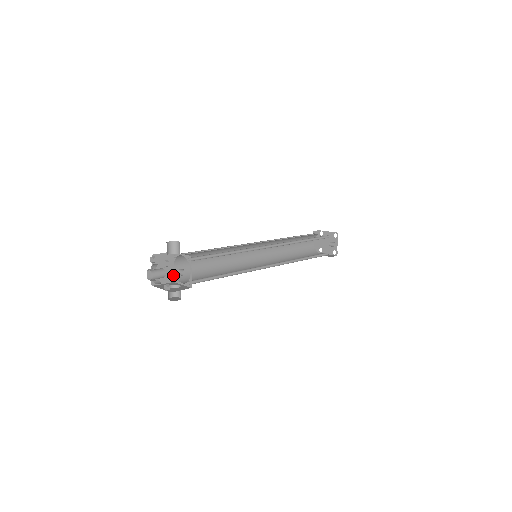
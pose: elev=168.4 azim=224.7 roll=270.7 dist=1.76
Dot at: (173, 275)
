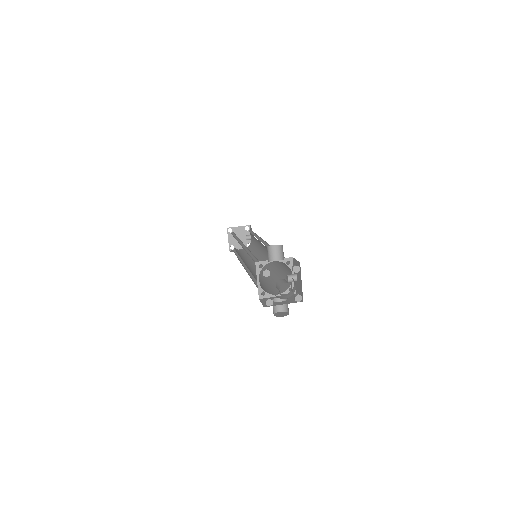
Dot at: (258, 290)
